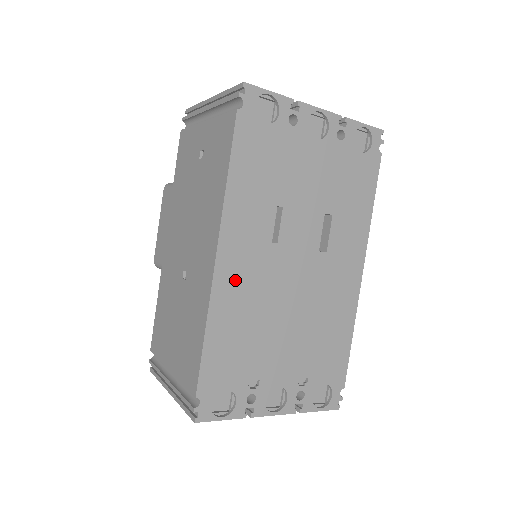
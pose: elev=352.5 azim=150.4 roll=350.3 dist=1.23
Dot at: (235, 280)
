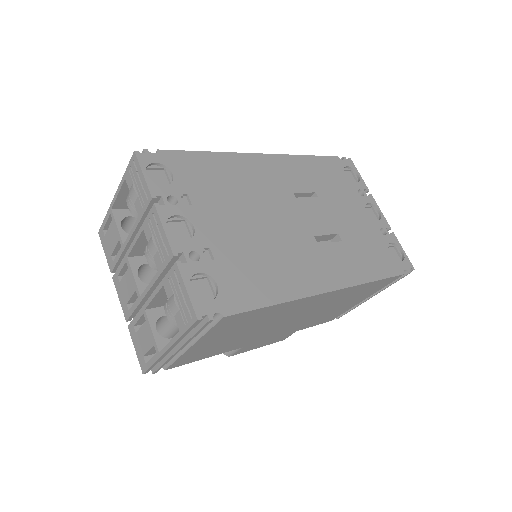
Dot at: (255, 169)
